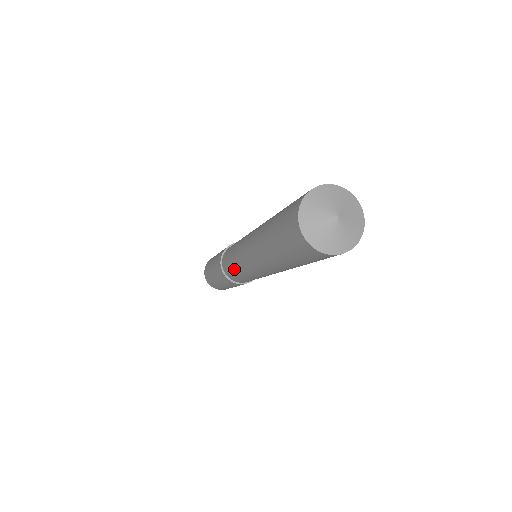
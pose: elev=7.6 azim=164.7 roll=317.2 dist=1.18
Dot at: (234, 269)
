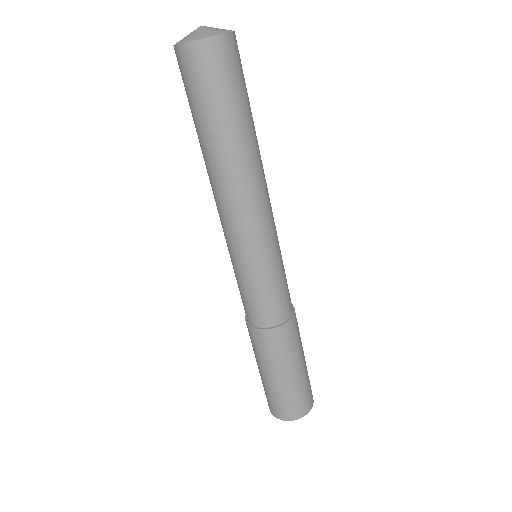
Dot at: (243, 283)
